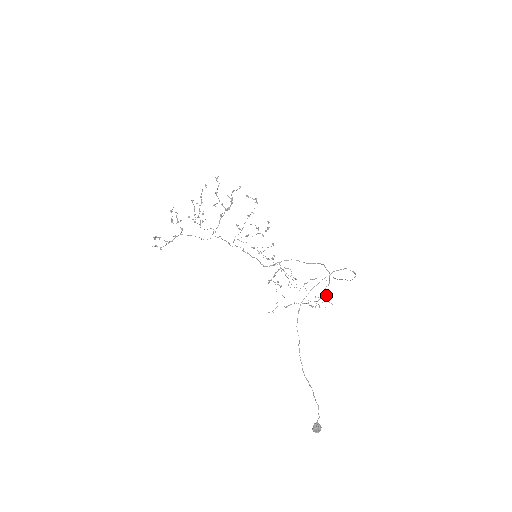
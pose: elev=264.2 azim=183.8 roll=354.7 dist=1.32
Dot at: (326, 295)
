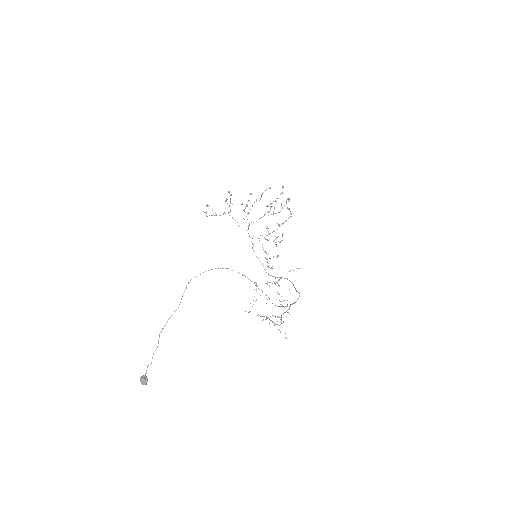
Dot at: occluded
